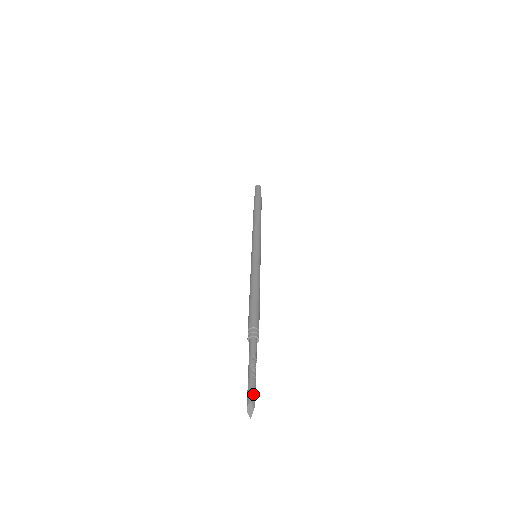
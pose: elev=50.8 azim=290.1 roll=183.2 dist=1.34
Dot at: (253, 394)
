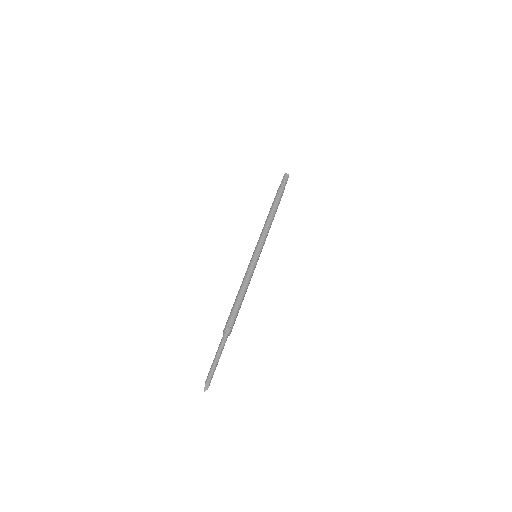
Dot at: occluded
